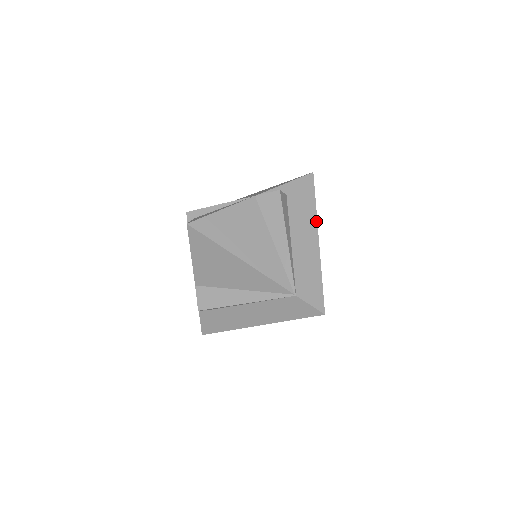
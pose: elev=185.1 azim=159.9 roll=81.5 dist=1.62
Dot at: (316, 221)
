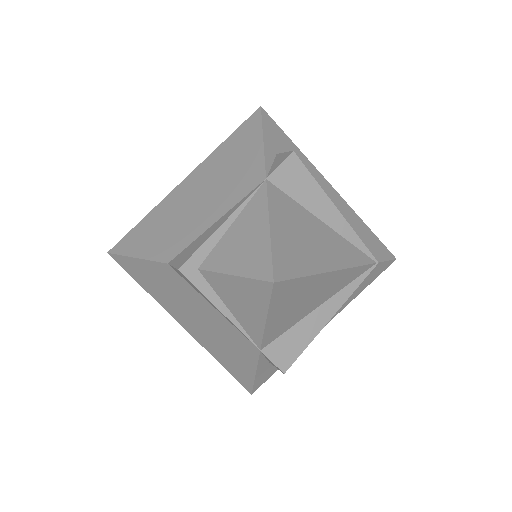
Dot at: (313, 166)
